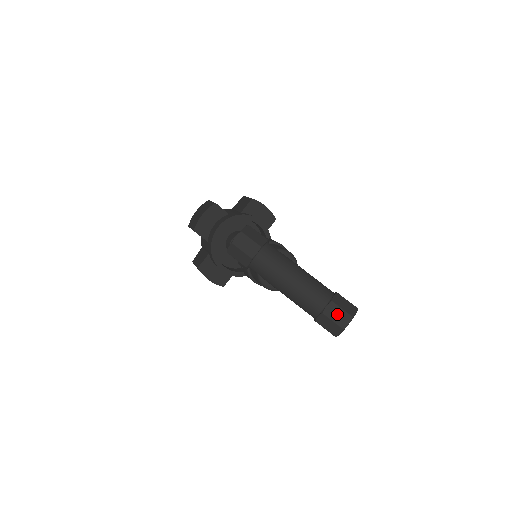
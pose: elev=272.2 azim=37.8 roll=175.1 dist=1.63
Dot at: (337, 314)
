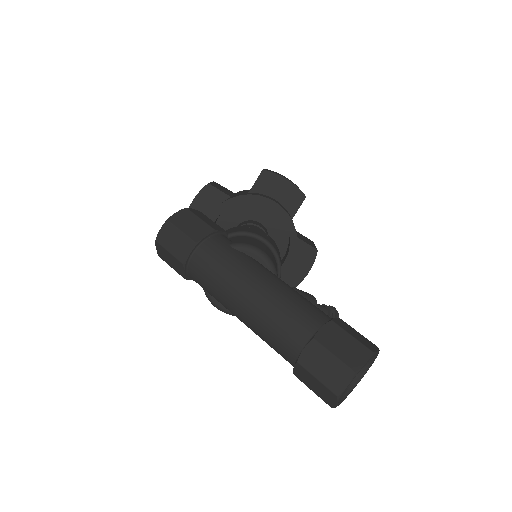
Dot at: (324, 365)
